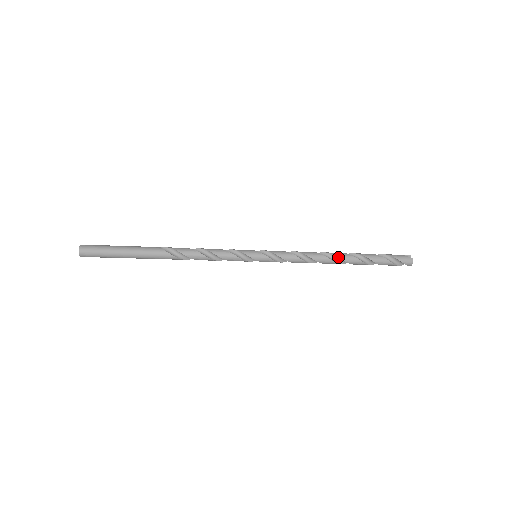
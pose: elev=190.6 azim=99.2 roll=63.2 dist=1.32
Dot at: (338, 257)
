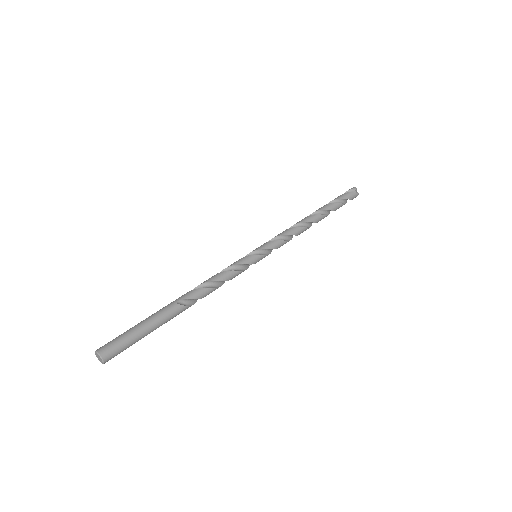
Dot at: (315, 222)
